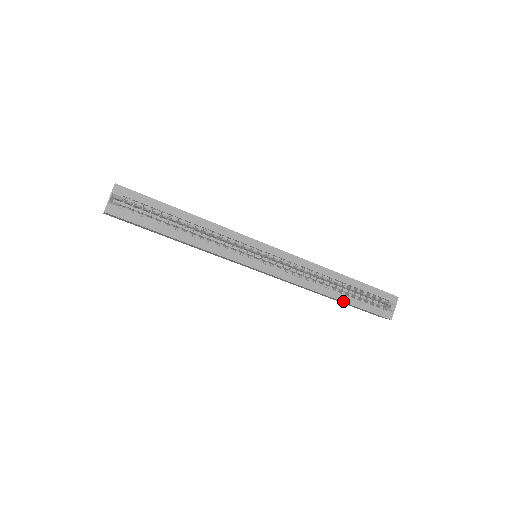
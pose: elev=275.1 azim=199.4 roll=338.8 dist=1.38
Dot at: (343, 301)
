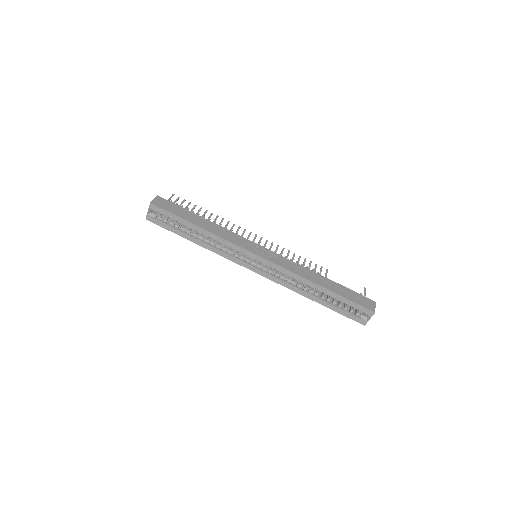
Dot at: occluded
